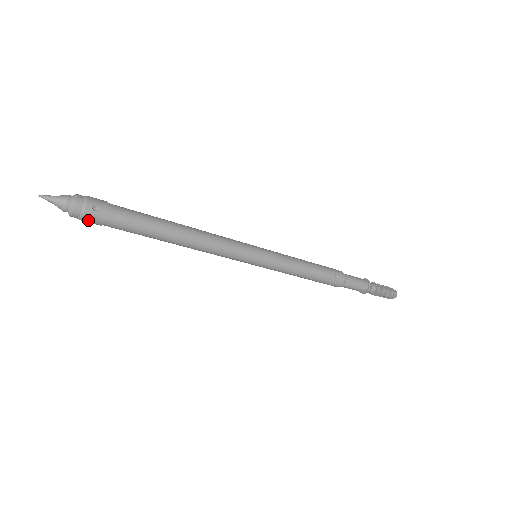
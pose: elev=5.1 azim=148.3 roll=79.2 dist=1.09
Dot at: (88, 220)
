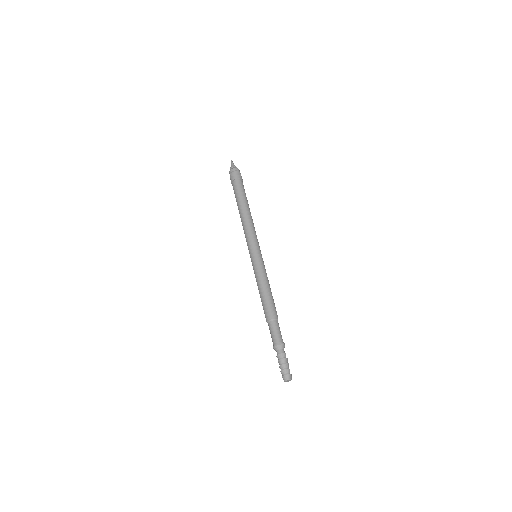
Dot at: (235, 174)
